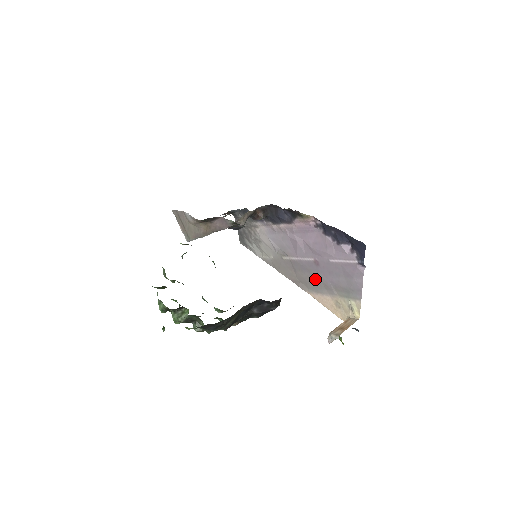
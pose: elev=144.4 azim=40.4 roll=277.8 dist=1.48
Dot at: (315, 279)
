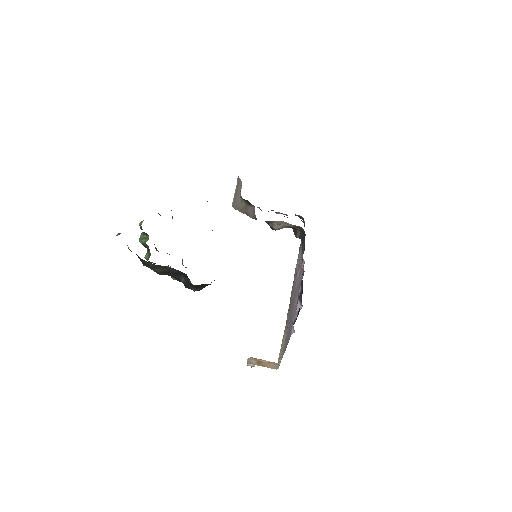
Dot at: (289, 315)
